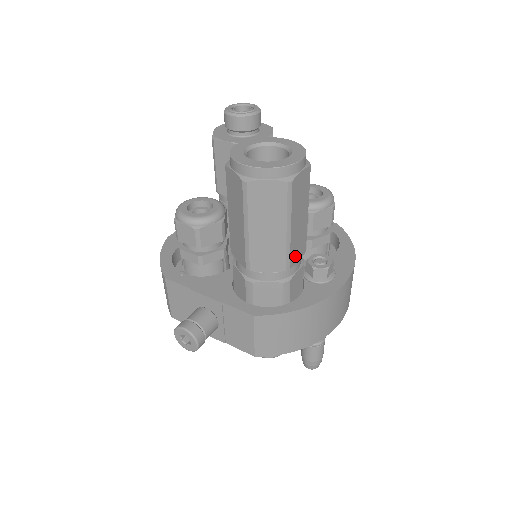
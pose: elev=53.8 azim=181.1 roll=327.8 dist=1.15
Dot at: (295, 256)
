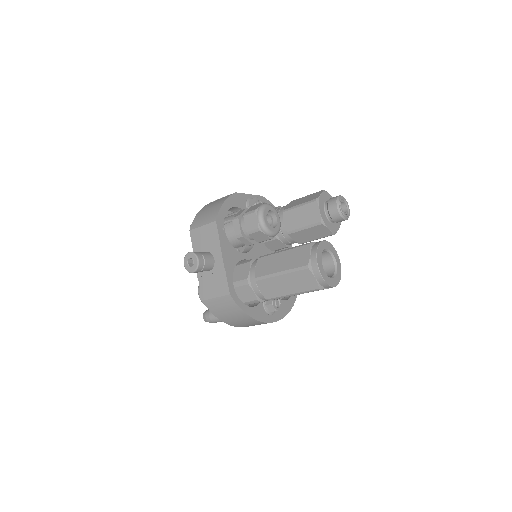
Dot at: occluded
